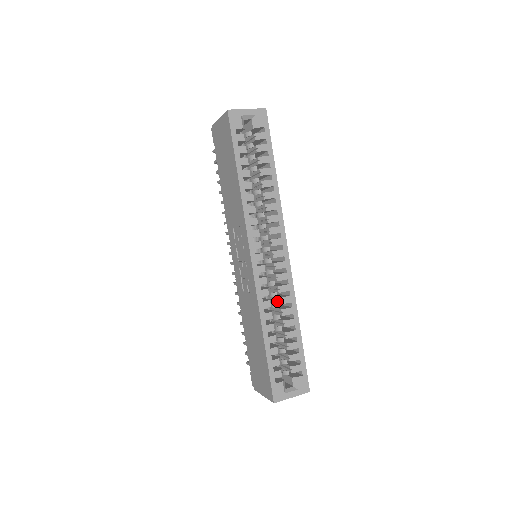
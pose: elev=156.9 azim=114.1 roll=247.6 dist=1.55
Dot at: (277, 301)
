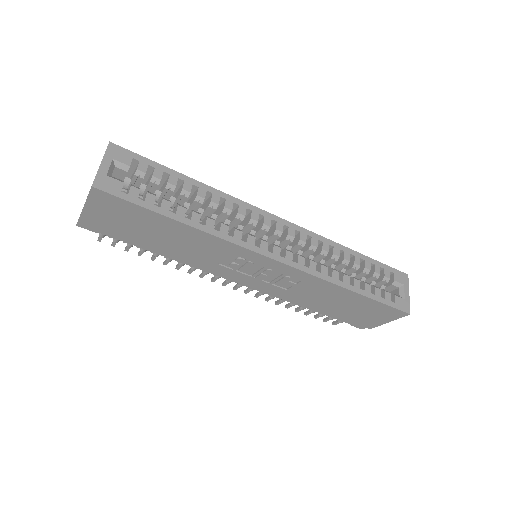
Dot at: (319, 259)
